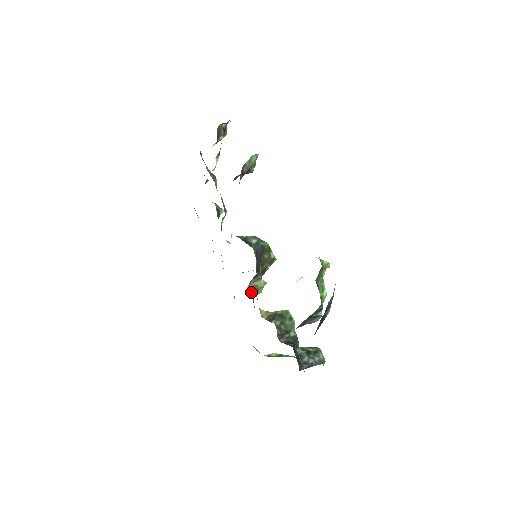
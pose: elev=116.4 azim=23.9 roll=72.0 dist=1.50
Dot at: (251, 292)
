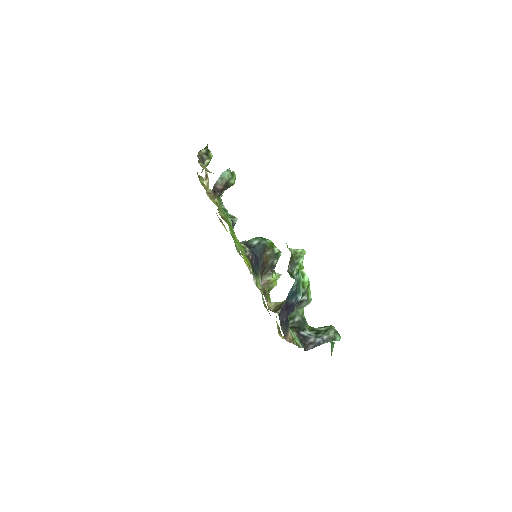
Dot at: occluded
